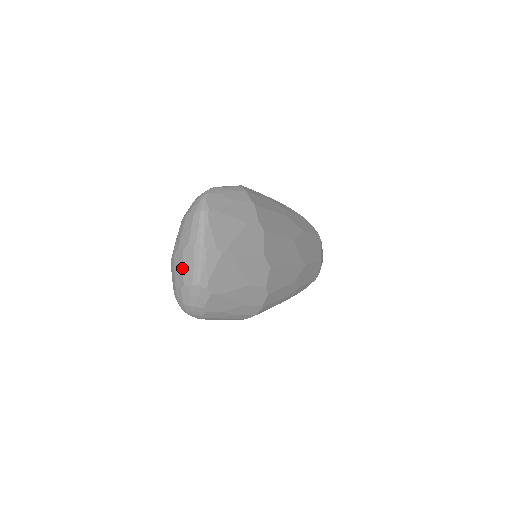
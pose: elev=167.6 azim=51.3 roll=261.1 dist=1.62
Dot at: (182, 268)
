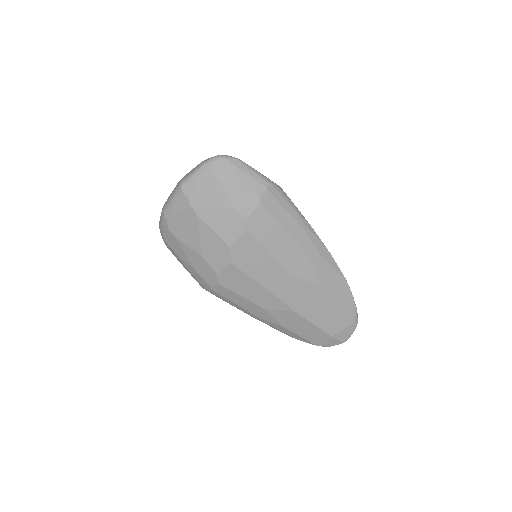
Dot at: occluded
